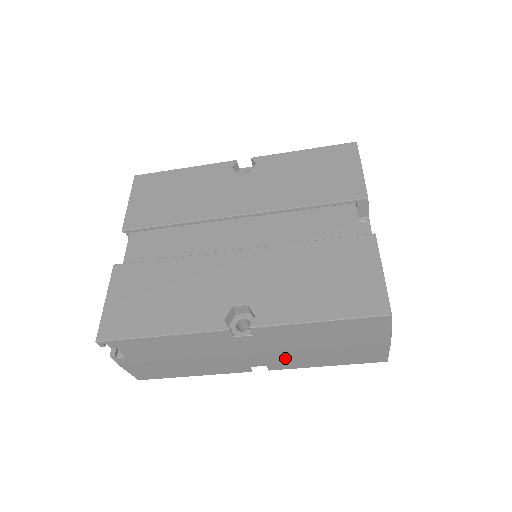
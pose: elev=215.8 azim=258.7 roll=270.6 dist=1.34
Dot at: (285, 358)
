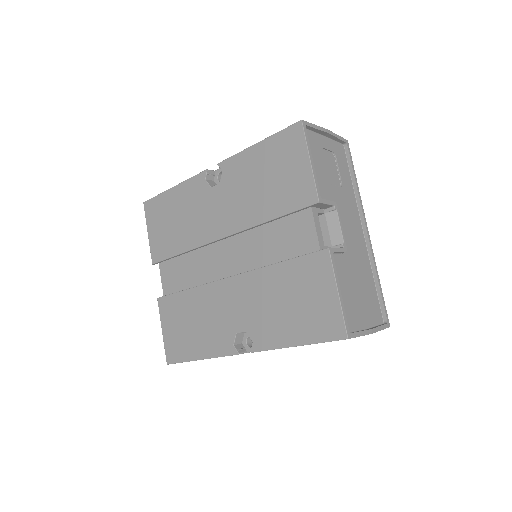
Dot at: occluded
